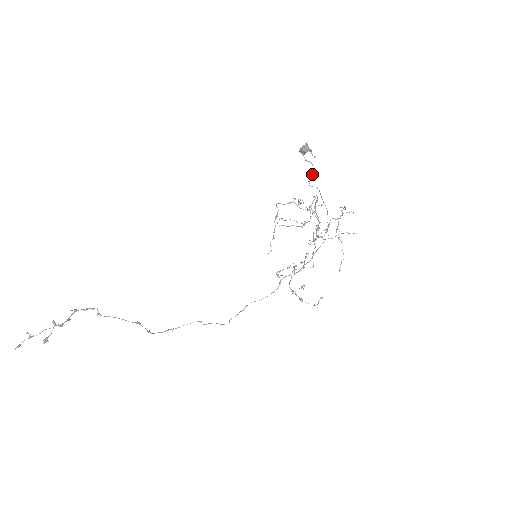
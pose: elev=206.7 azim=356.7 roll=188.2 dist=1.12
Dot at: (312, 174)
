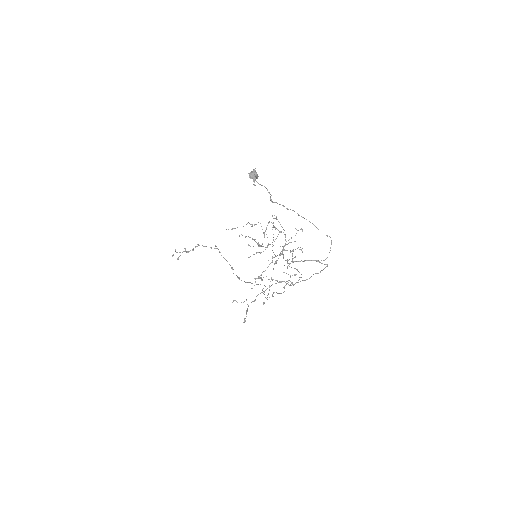
Dot at: (270, 199)
